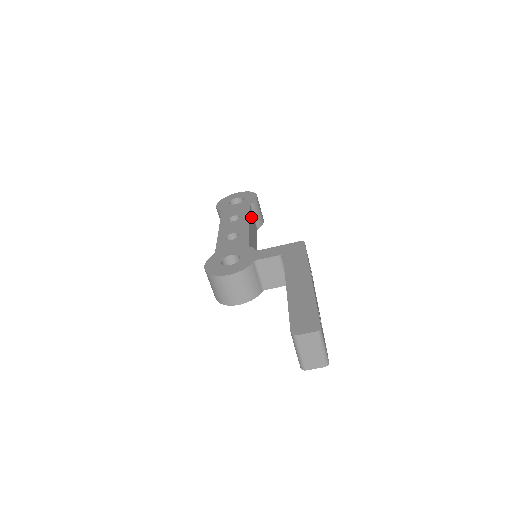
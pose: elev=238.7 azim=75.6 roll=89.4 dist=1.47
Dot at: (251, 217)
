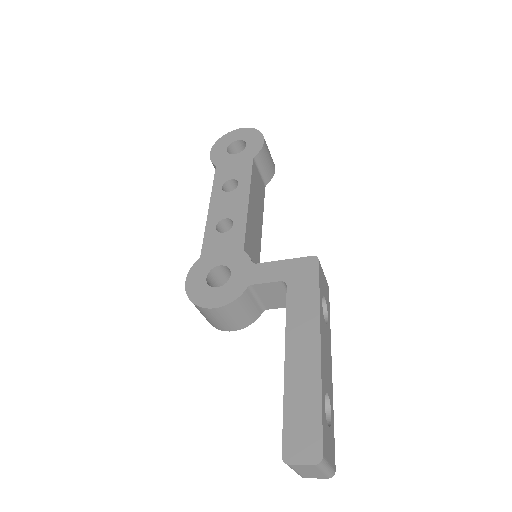
Dot at: (254, 180)
